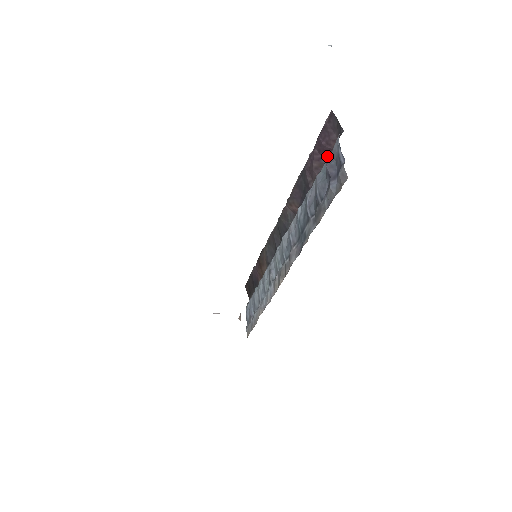
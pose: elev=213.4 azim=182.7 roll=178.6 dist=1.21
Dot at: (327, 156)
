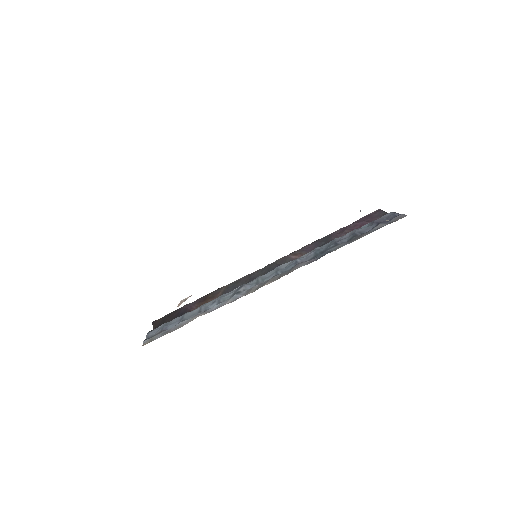
Dot at: occluded
